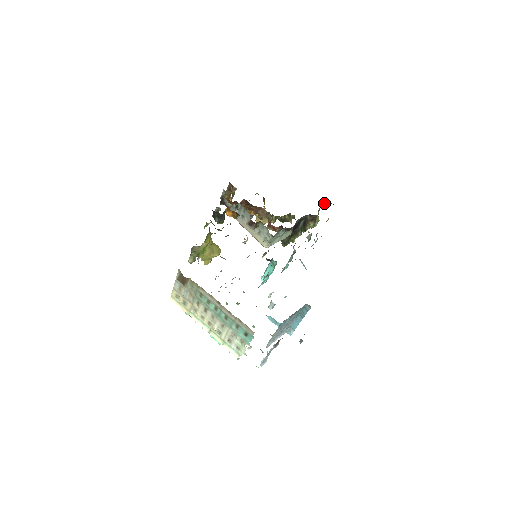
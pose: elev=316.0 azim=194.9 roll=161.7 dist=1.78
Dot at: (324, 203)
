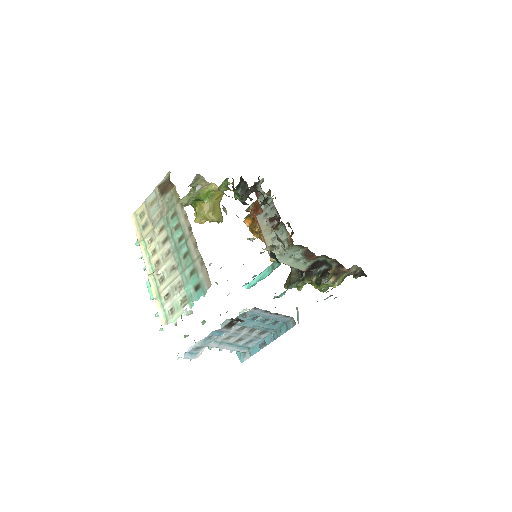
Dot at: (356, 270)
